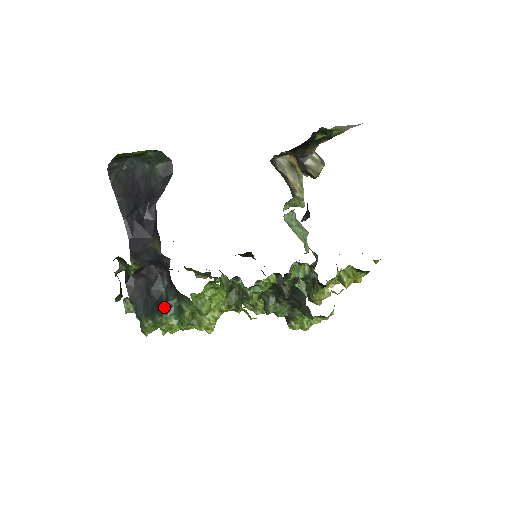
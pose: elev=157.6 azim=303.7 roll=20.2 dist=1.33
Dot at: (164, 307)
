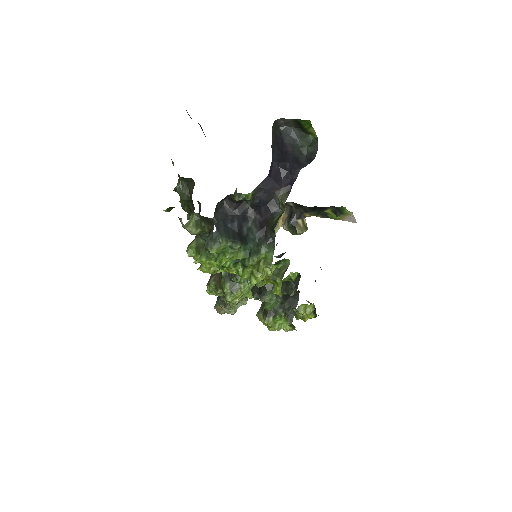
Dot at: (245, 240)
